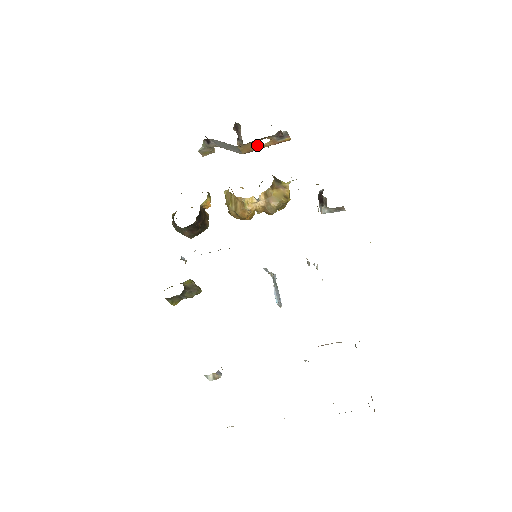
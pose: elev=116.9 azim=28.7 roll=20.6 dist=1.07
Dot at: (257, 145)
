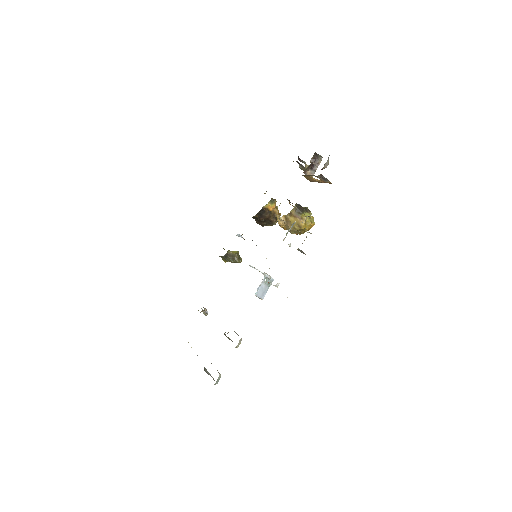
Dot at: (314, 179)
